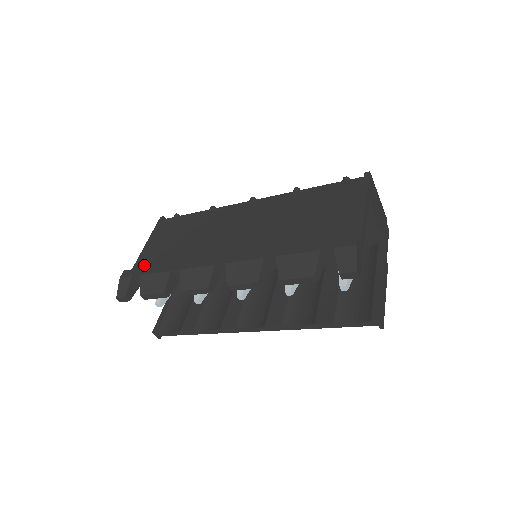
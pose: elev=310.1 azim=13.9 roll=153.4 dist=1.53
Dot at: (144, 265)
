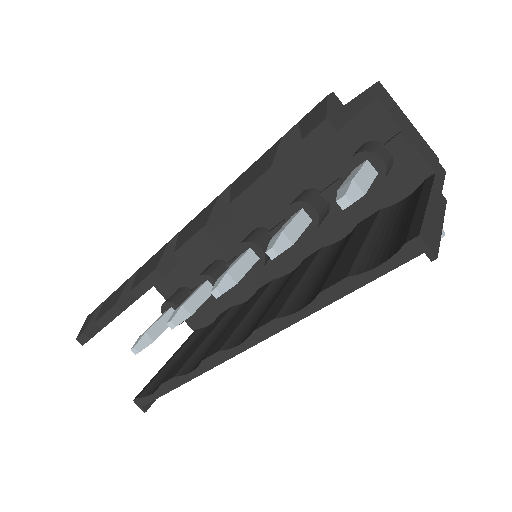
Dot at: occluded
